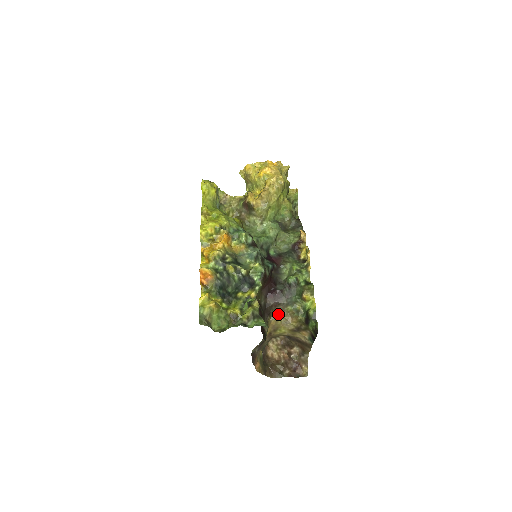
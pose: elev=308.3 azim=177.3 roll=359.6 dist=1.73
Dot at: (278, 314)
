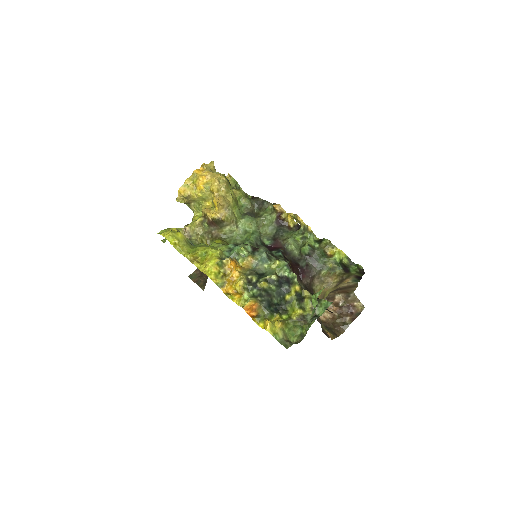
Dot at: (318, 284)
